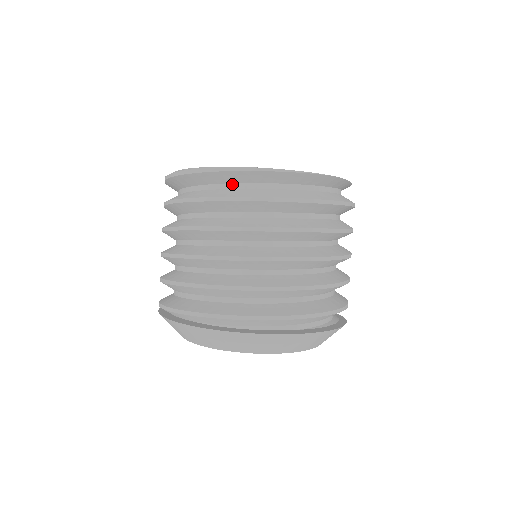
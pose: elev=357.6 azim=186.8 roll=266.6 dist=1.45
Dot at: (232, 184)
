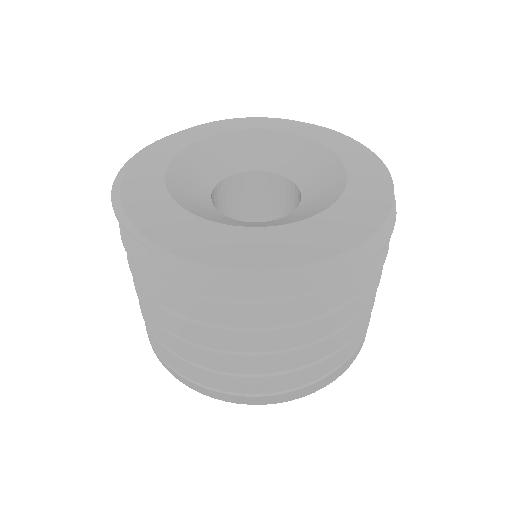
Dot at: occluded
